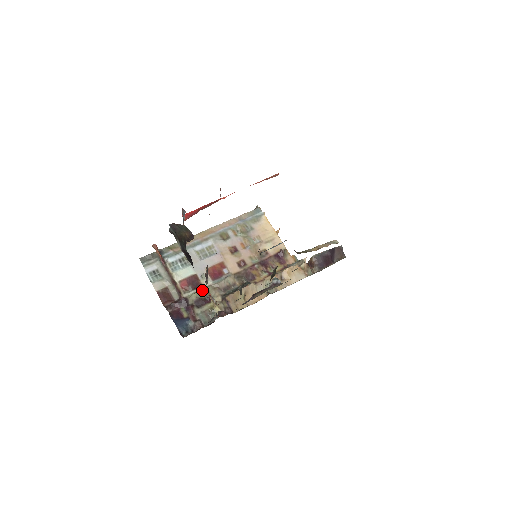
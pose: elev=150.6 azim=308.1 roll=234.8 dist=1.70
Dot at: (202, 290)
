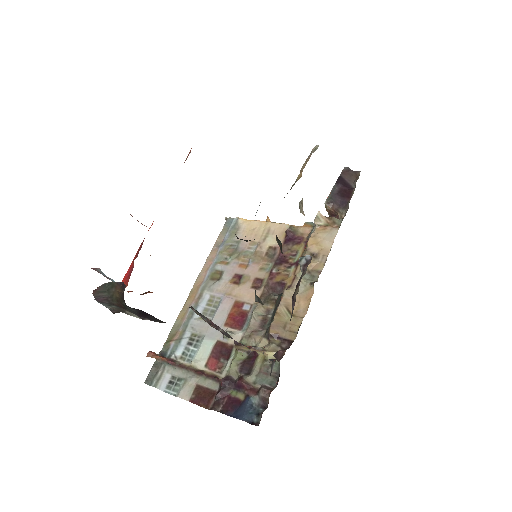
Dot at: (237, 351)
